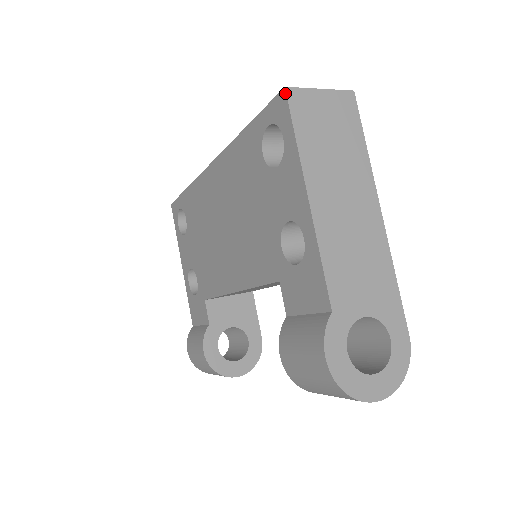
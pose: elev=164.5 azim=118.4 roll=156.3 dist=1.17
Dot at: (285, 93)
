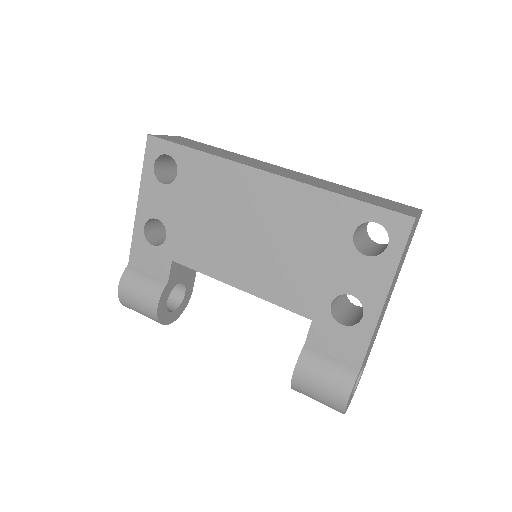
Dot at: (413, 222)
